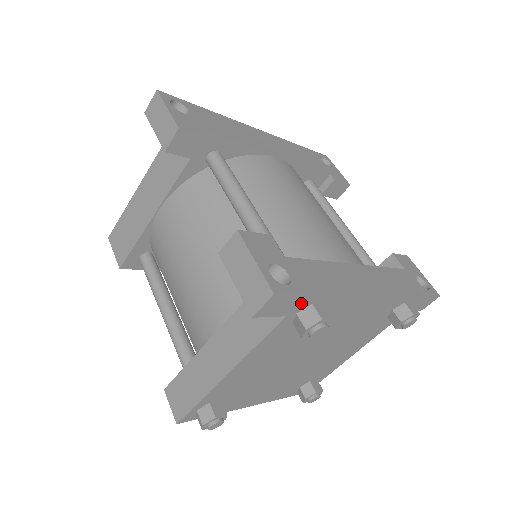
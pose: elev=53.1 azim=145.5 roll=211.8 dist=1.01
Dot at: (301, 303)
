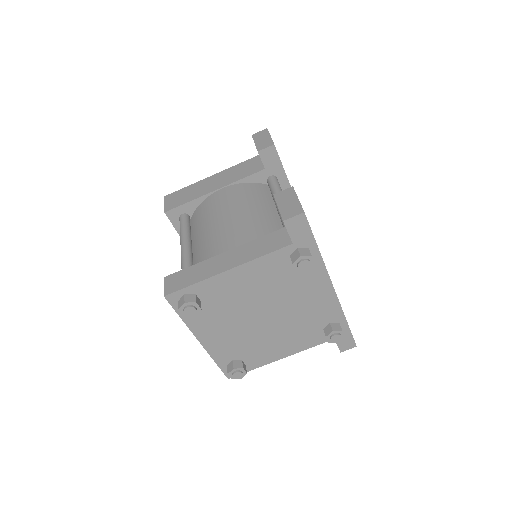
Dot at: (306, 240)
